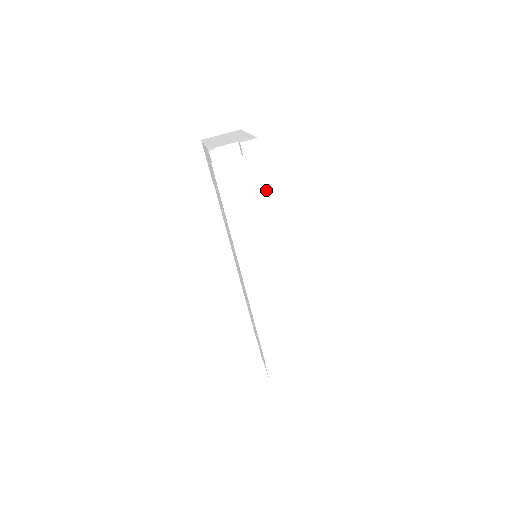
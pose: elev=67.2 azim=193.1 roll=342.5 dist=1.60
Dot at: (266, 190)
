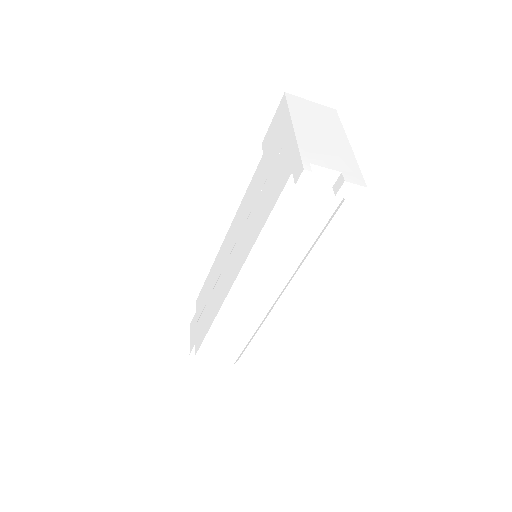
Dot at: (325, 228)
